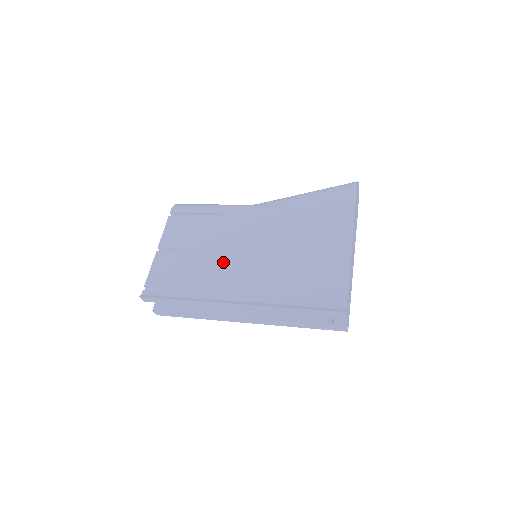
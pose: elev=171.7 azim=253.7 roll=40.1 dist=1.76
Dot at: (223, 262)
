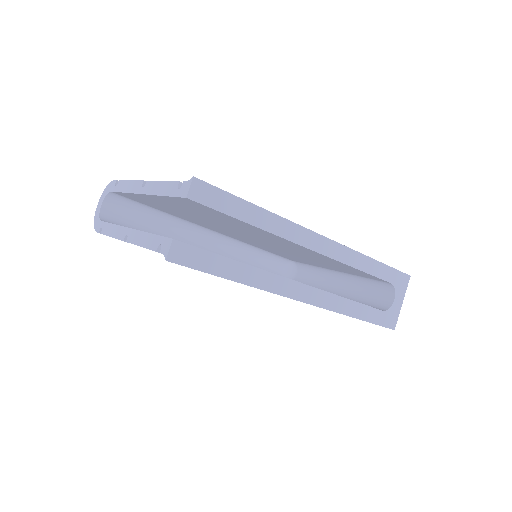
Dot at: occluded
